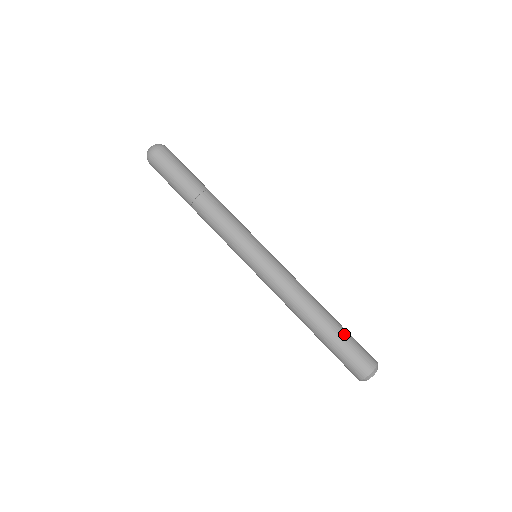
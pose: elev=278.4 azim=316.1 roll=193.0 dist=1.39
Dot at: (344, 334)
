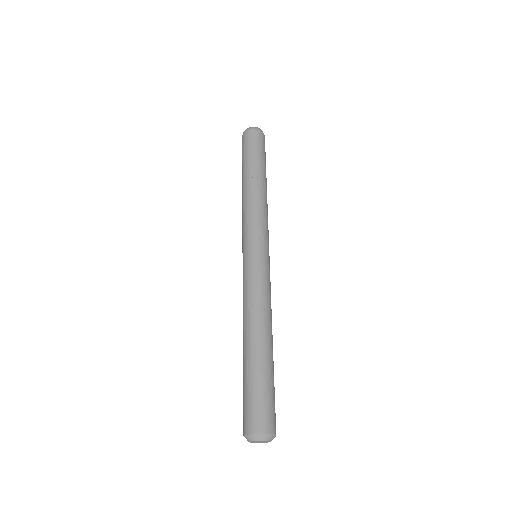
Dot at: (257, 376)
